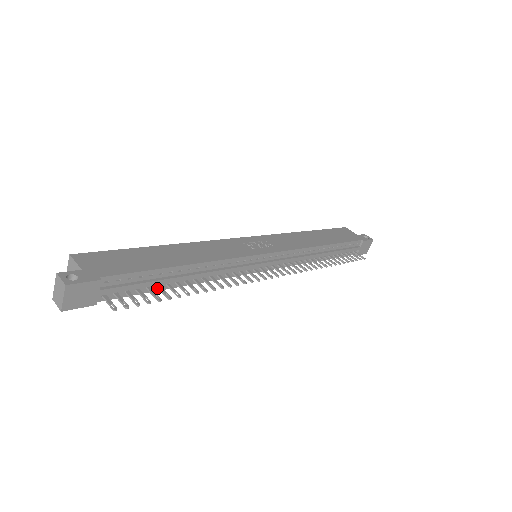
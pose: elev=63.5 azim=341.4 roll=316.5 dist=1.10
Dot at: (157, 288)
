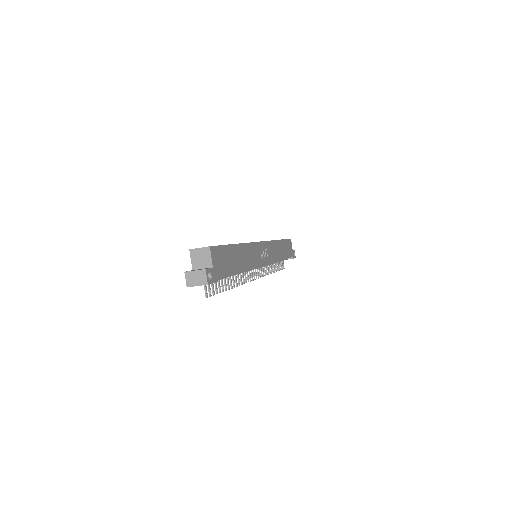
Dot at: occluded
